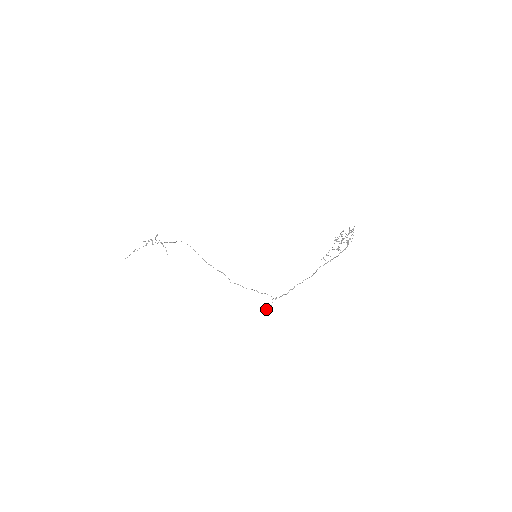
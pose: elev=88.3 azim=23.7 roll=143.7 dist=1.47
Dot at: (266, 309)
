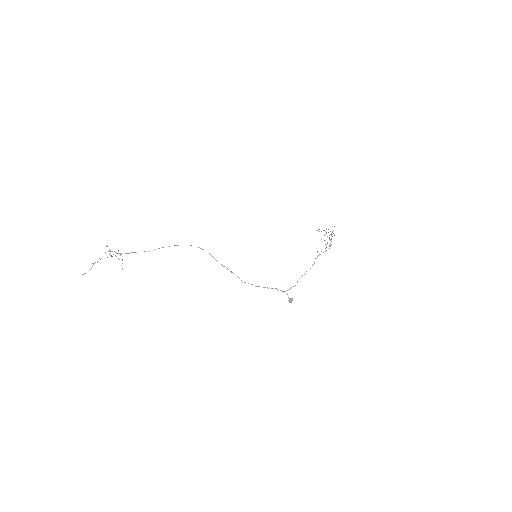
Dot at: (291, 299)
